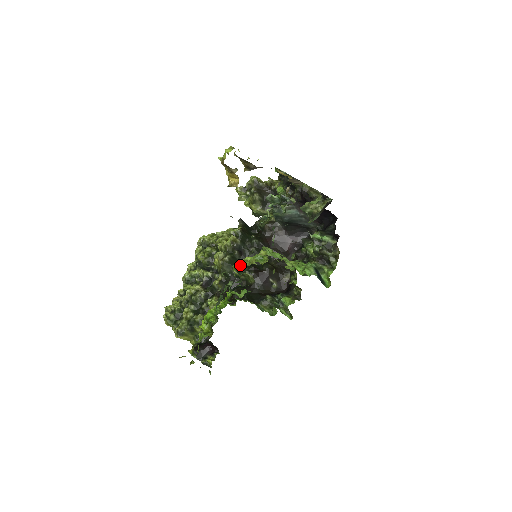
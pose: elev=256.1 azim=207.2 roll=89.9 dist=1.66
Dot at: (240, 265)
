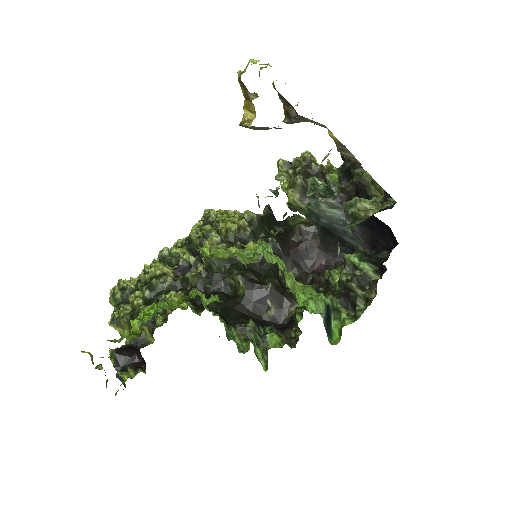
Dot at: (213, 252)
